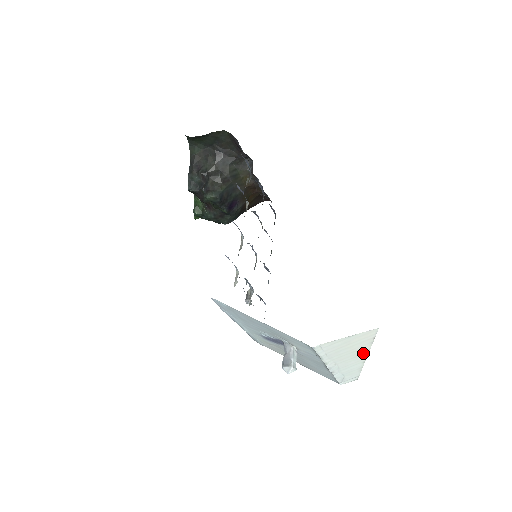
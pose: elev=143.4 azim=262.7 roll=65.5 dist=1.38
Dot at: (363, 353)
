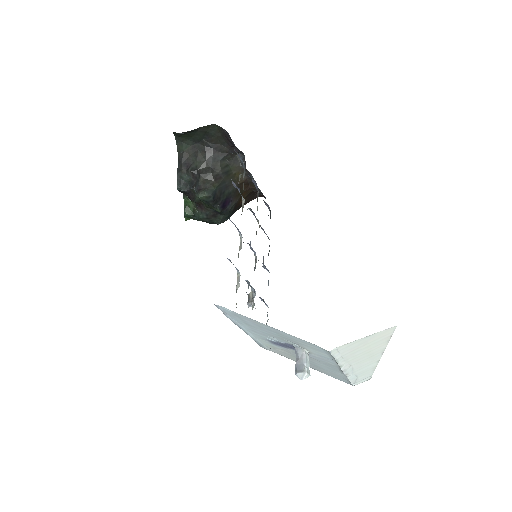
Dot at: (379, 352)
